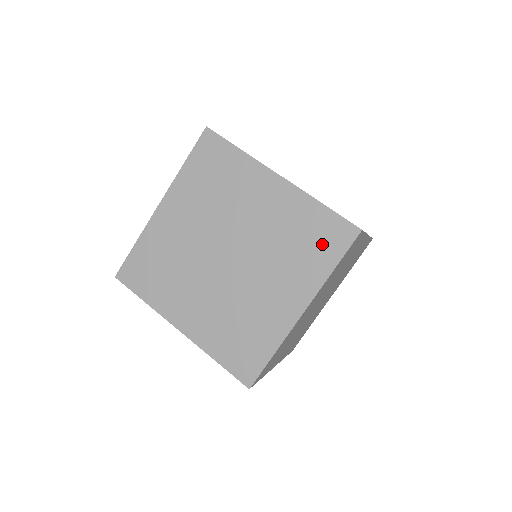
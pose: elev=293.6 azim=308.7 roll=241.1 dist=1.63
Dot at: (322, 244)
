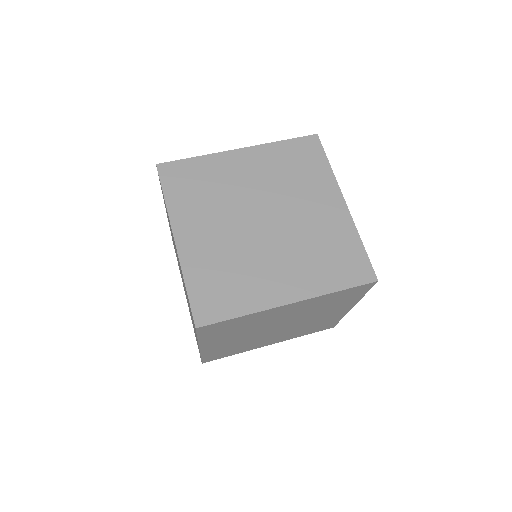
Dot at: (308, 159)
